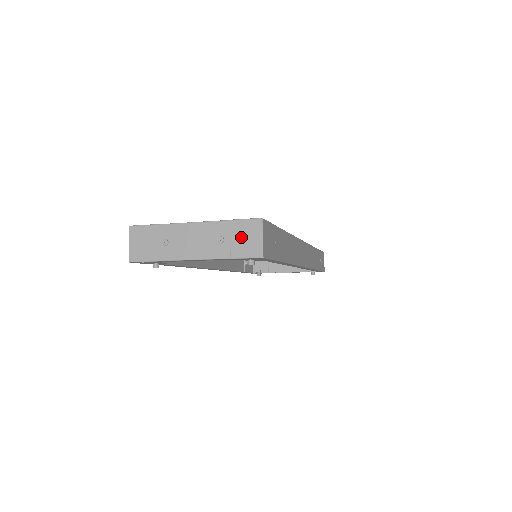
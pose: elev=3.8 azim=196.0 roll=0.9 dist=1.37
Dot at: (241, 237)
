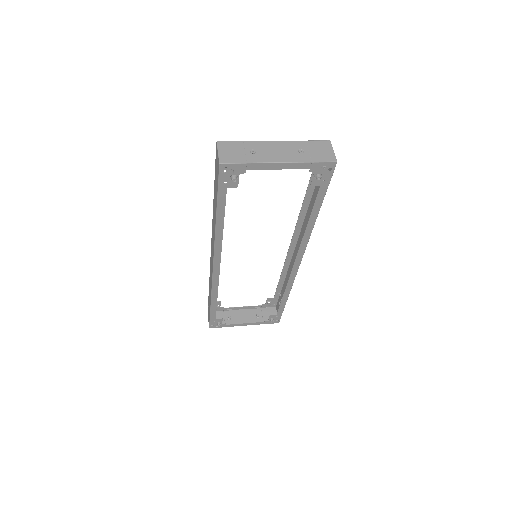
Dot at: (317, 150)
